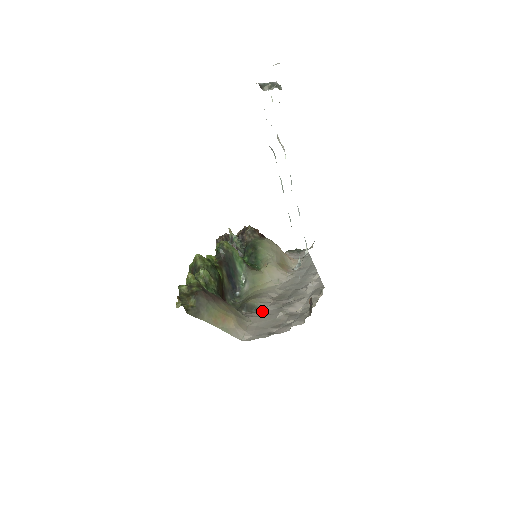
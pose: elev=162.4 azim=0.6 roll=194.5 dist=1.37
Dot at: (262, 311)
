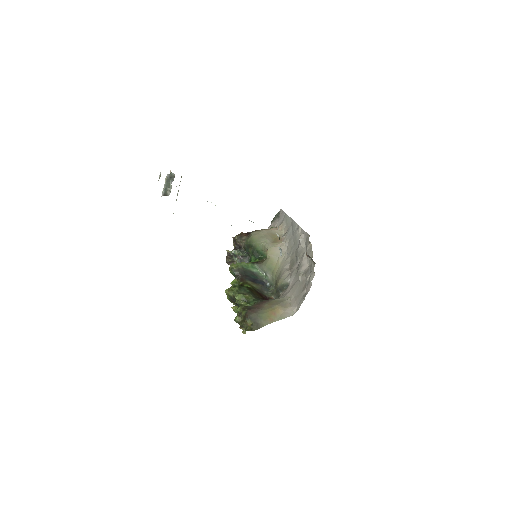
Dot at: (290, 284)
